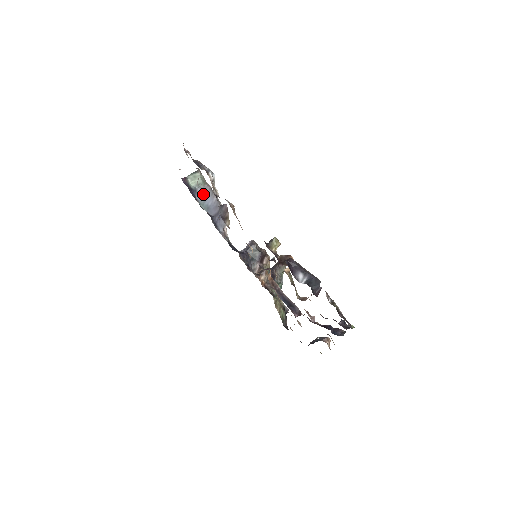
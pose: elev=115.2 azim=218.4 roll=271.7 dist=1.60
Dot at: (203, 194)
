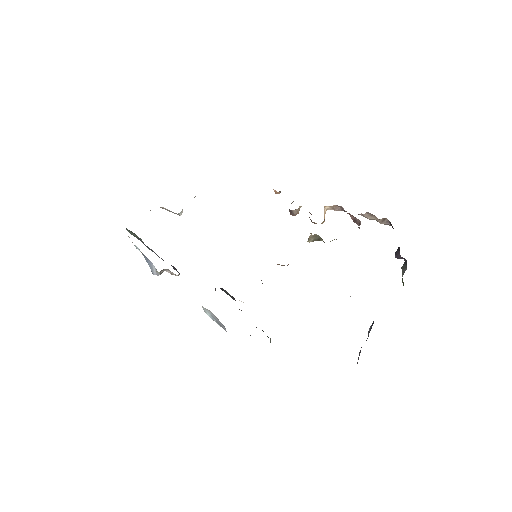
Dot at: (145, 245)
